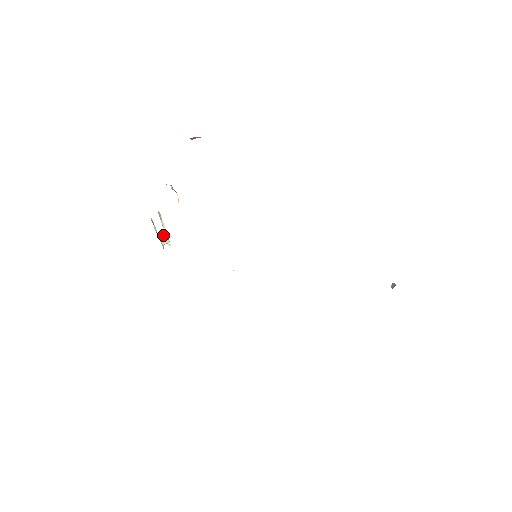
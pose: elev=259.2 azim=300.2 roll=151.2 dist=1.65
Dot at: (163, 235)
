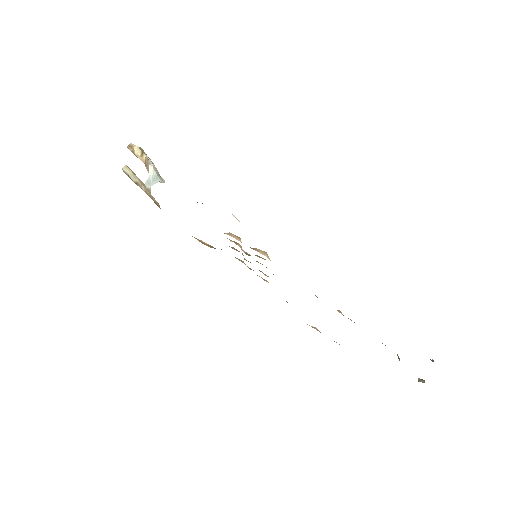
Dot at: (142, 188)
